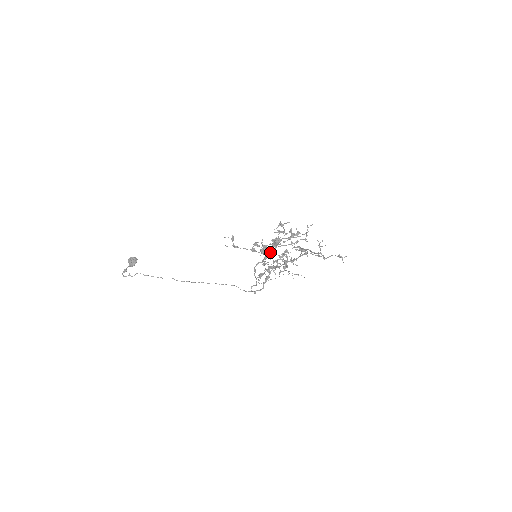
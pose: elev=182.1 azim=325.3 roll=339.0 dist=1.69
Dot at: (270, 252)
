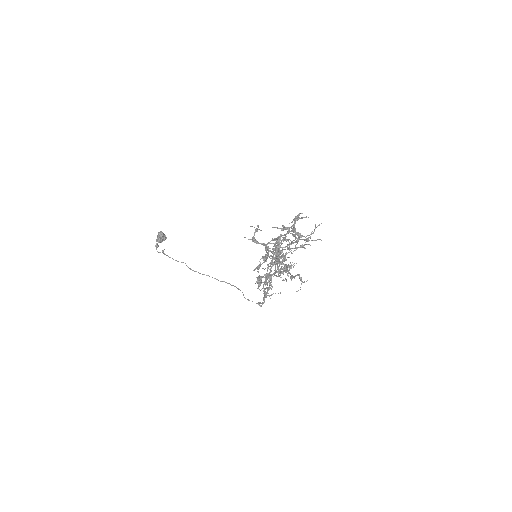
Dot at: (279, 255)
